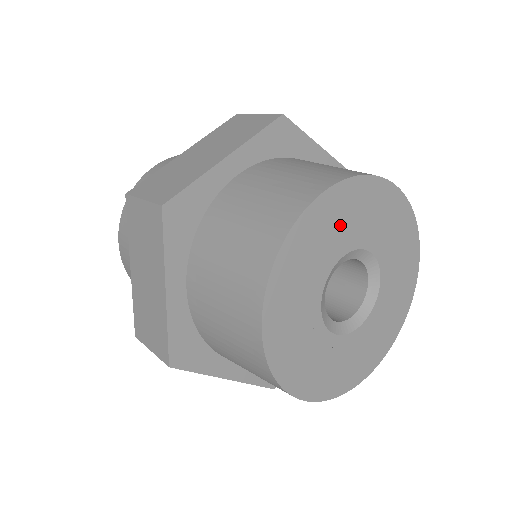
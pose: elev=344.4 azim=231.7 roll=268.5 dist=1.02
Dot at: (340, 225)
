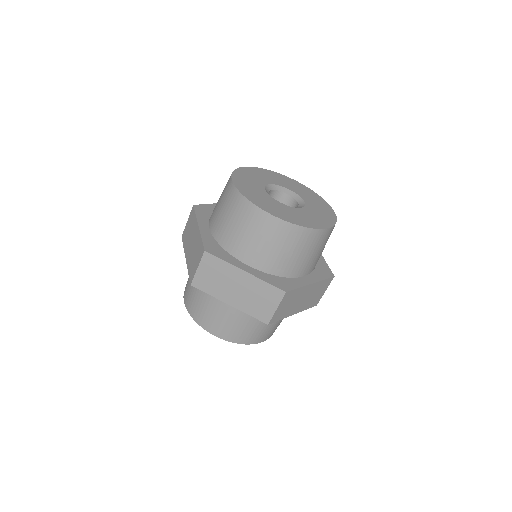
Dot at: (265, 177)
